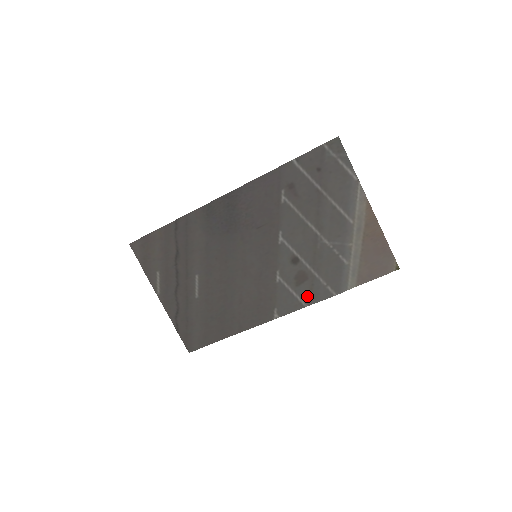
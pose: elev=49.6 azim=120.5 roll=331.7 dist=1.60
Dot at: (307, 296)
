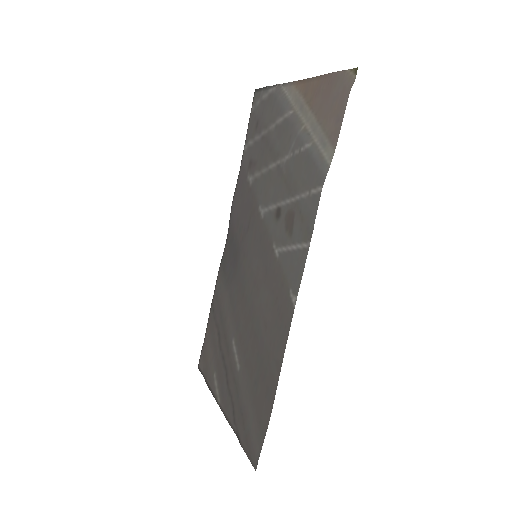
Dot at: (303, 232)
